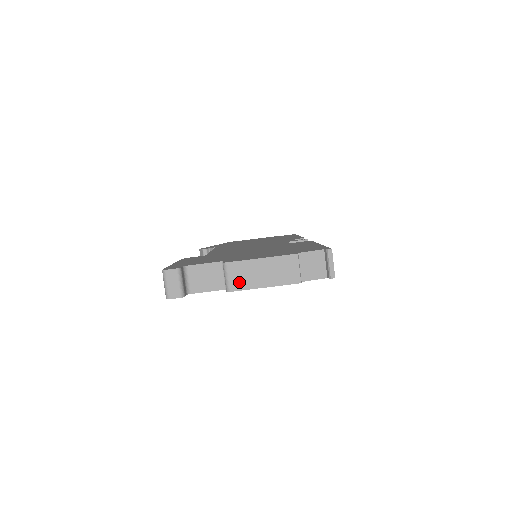
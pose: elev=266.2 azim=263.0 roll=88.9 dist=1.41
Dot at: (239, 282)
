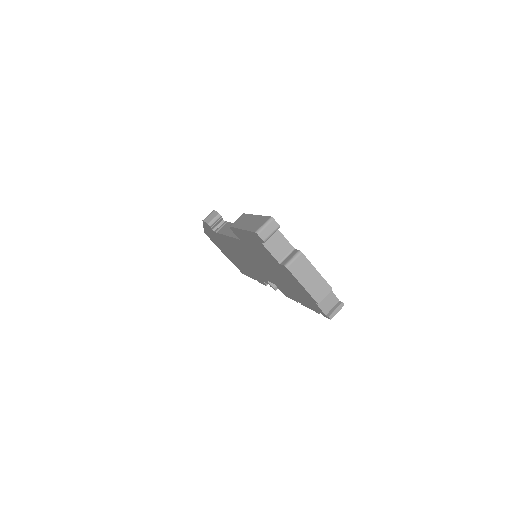
Dot at: (296, 269)
